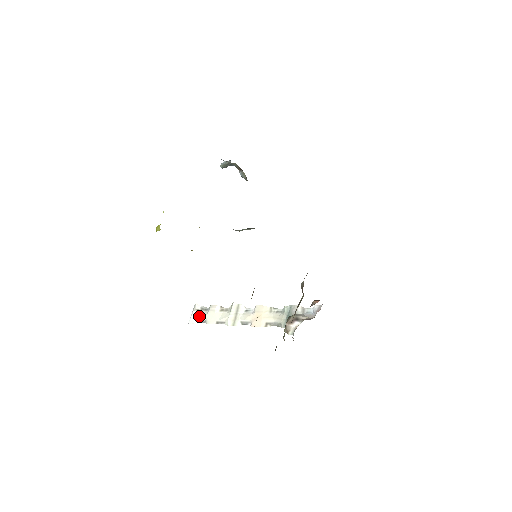
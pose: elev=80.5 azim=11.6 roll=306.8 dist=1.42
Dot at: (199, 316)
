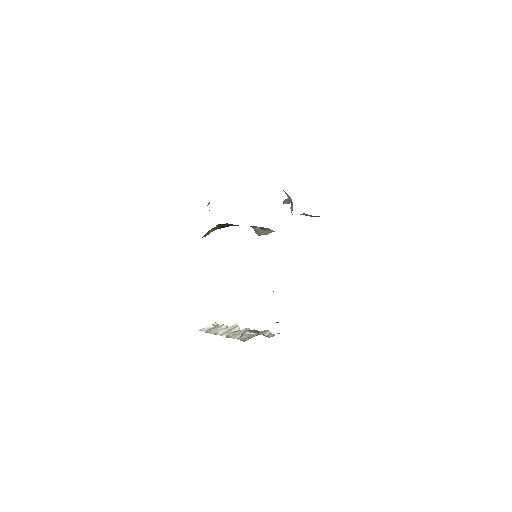
Dot at: (210, 329)
